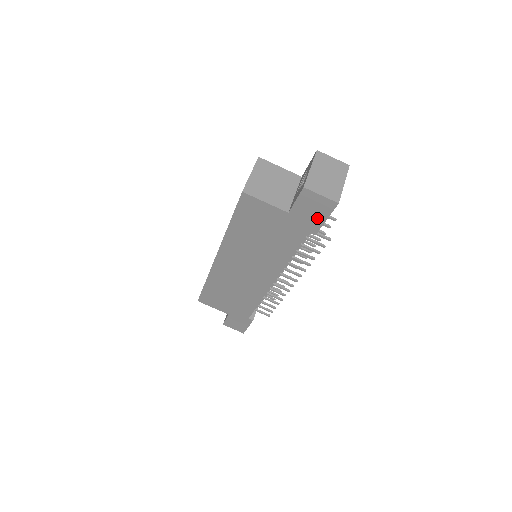
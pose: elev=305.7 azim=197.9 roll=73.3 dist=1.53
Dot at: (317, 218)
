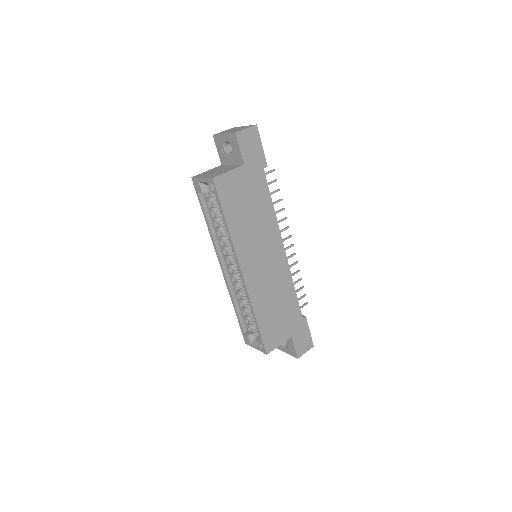
Dot at: (258, 150)
